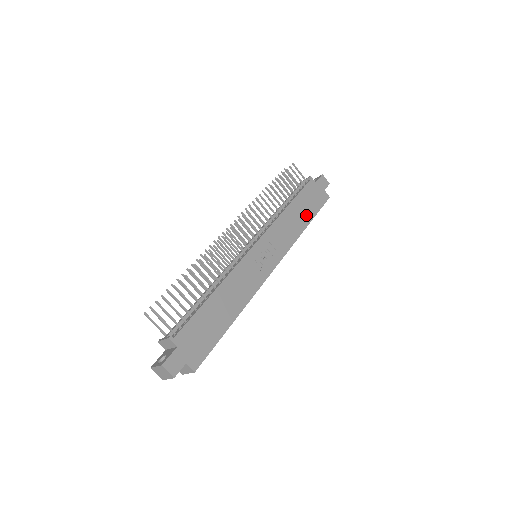
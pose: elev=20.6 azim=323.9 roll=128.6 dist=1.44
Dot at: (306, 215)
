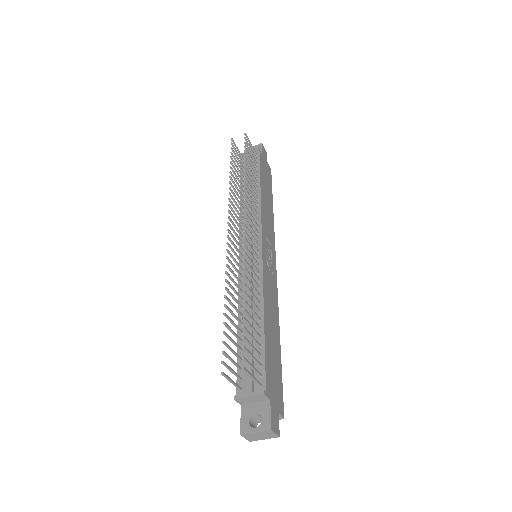
Dot at: (269, 195)
